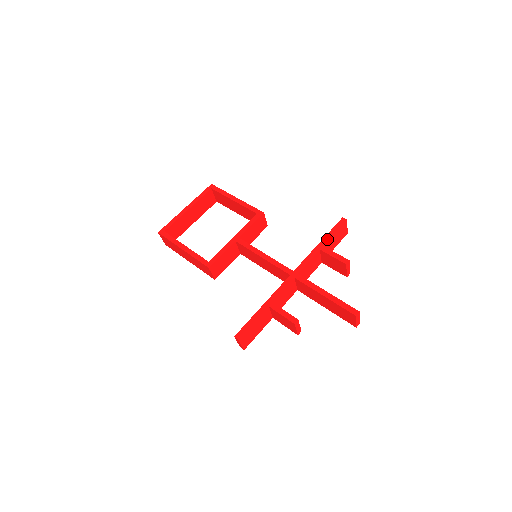
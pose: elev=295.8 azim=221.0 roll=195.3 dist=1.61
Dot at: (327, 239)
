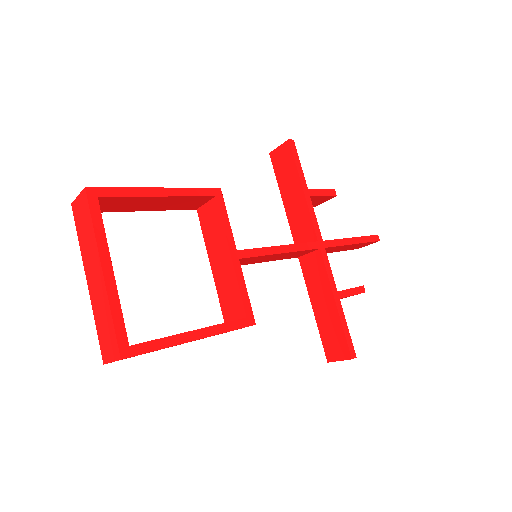
Dot at: (304, 178)
